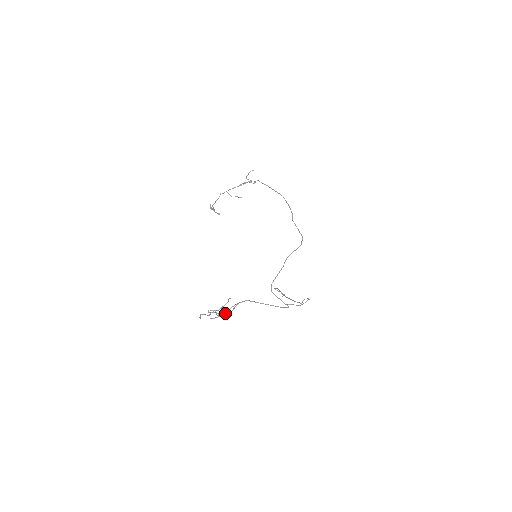
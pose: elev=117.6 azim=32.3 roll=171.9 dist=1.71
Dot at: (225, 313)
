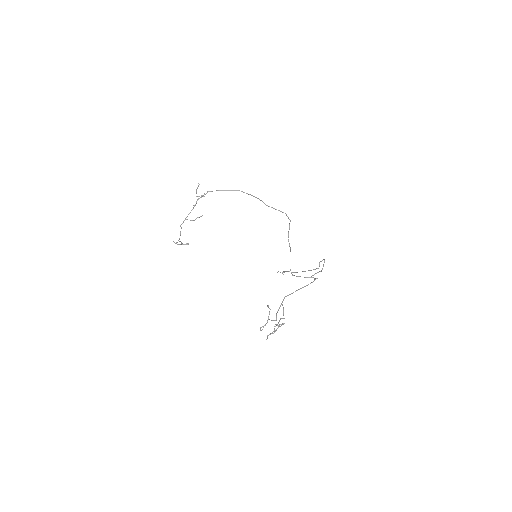
Dot at: (276, 320)
